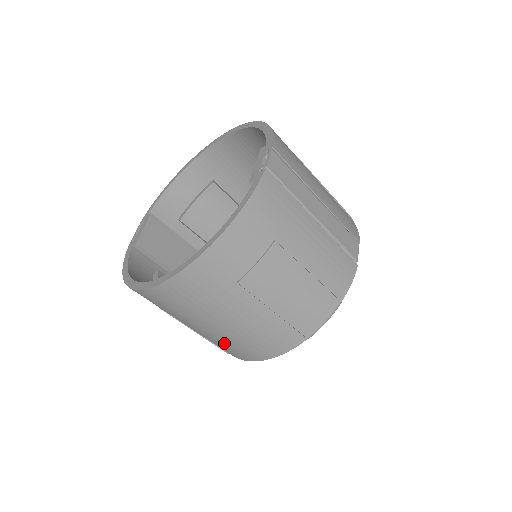
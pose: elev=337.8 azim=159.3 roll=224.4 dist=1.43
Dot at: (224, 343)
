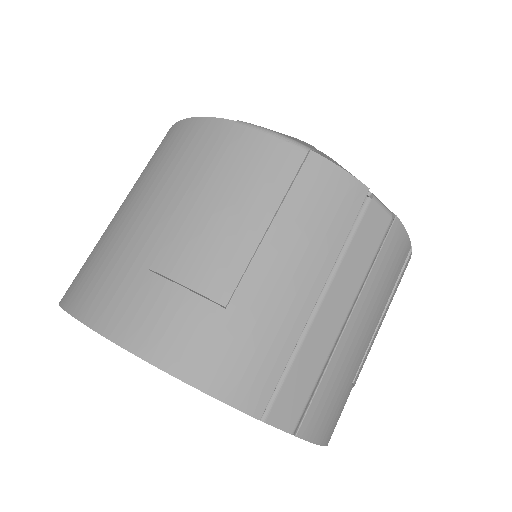
Dot at: occluded
